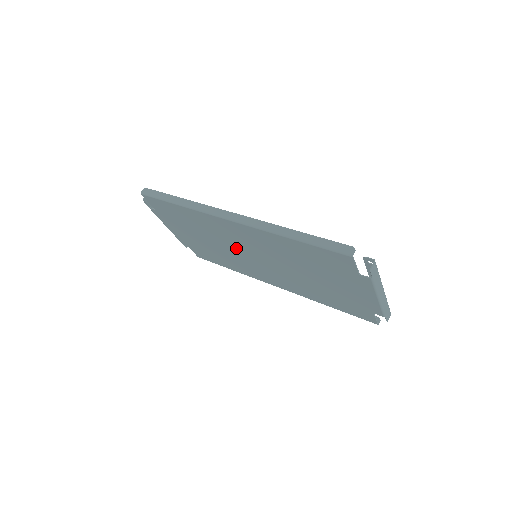
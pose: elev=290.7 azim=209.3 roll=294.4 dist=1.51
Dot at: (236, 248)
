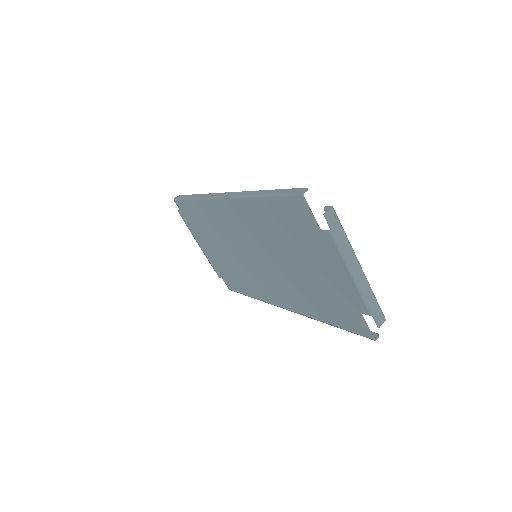
Dot at: (240, 249)
